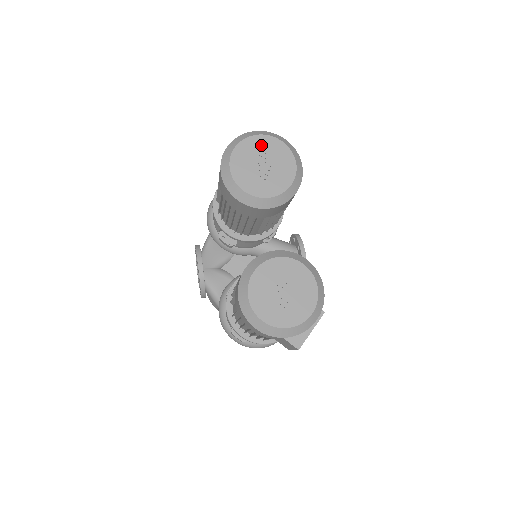
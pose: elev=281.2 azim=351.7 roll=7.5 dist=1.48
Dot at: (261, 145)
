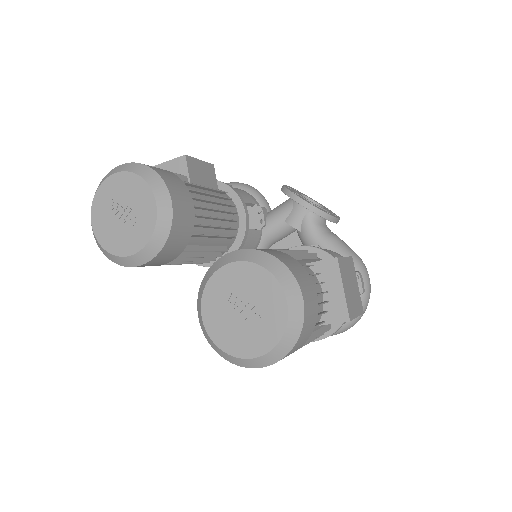
Dot at: (105, 199)
